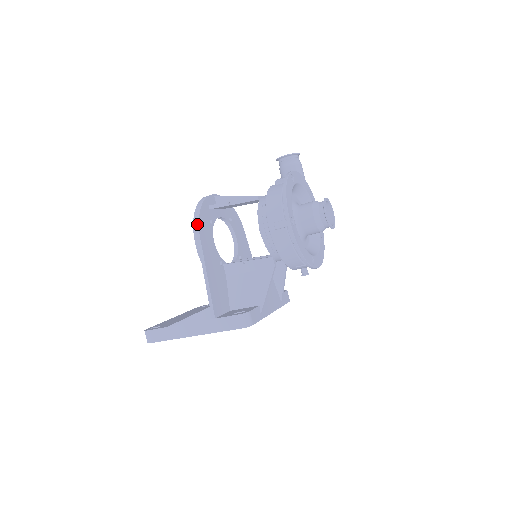
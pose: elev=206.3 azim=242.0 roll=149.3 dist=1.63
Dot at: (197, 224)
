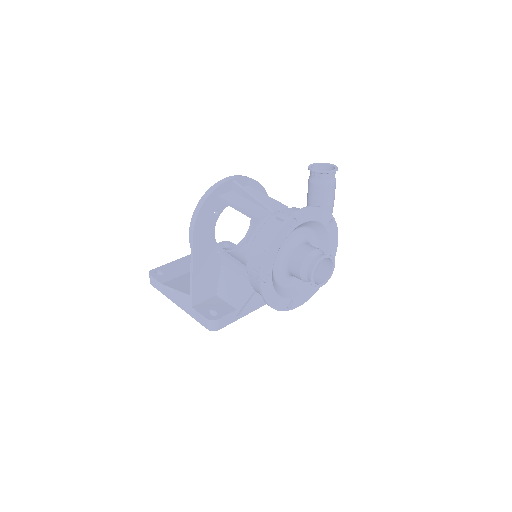
Dot at: (194, 220)
